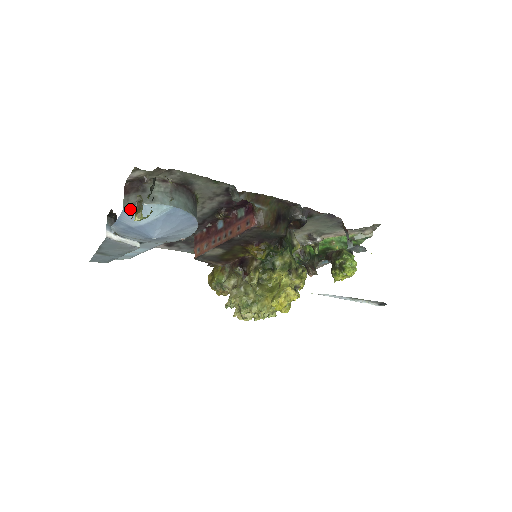
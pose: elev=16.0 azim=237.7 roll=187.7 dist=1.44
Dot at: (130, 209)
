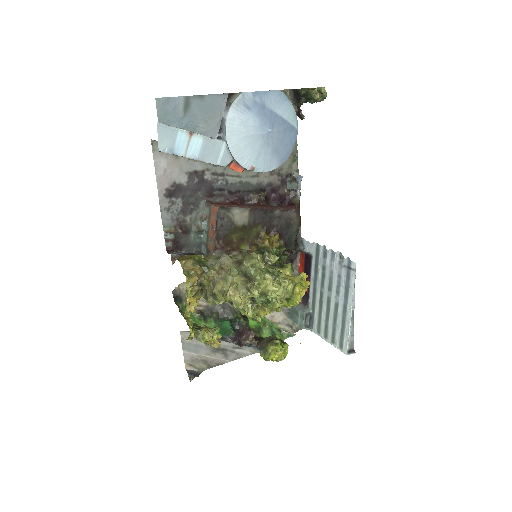
Dot at: (282, 95)
